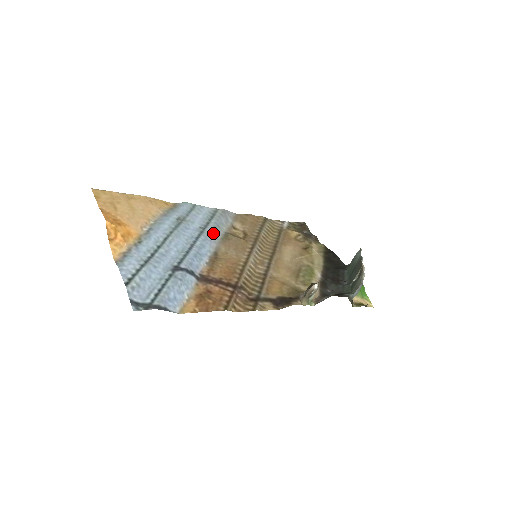
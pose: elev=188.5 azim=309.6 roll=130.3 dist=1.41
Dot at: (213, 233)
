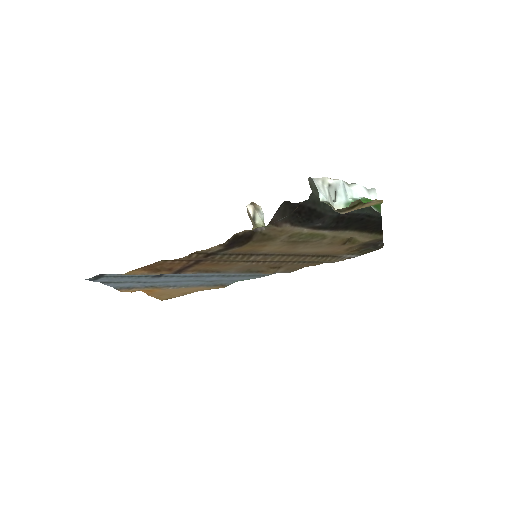
Dot at: occluded
